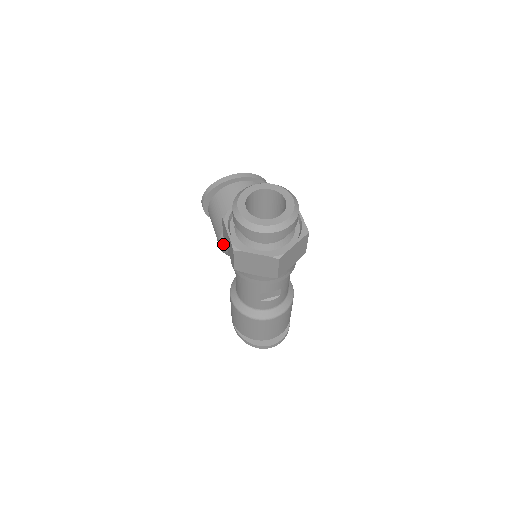
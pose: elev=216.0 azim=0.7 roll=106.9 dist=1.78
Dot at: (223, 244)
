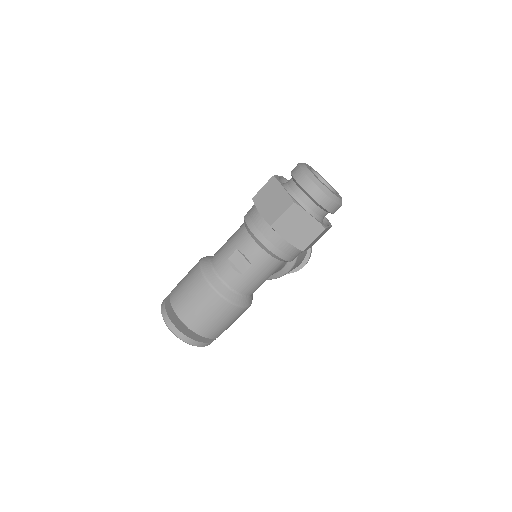
Dot at: occluded
